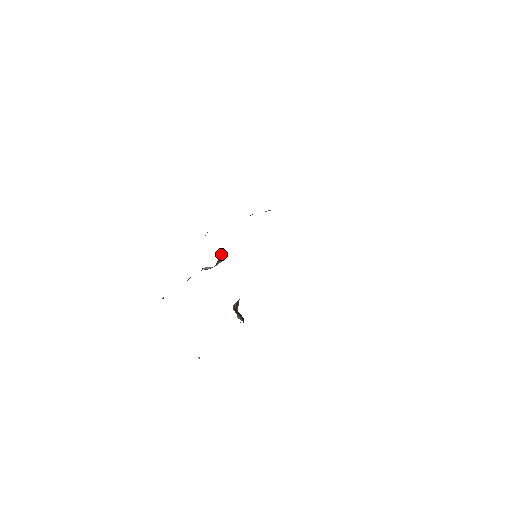
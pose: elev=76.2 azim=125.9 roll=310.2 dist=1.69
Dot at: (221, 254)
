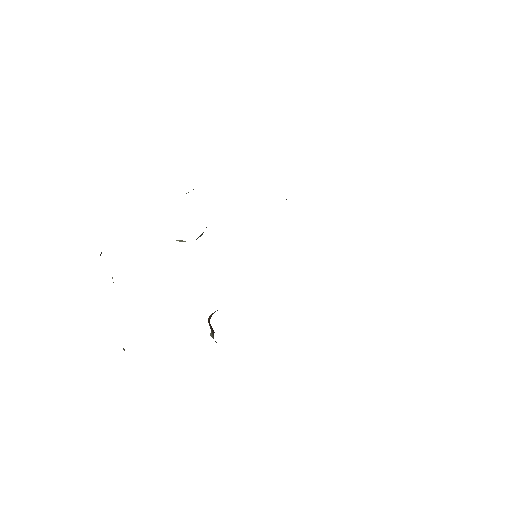
Dot at: occluded
